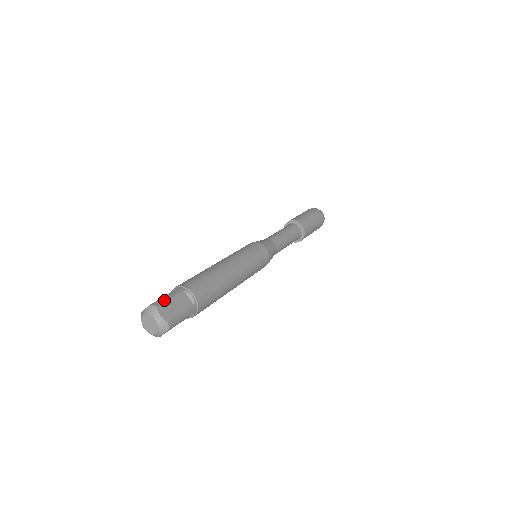
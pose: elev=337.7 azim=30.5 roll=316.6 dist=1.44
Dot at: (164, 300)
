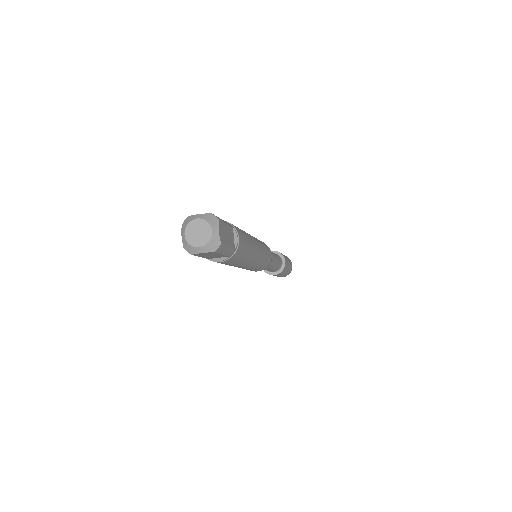
Dot at: occluded
